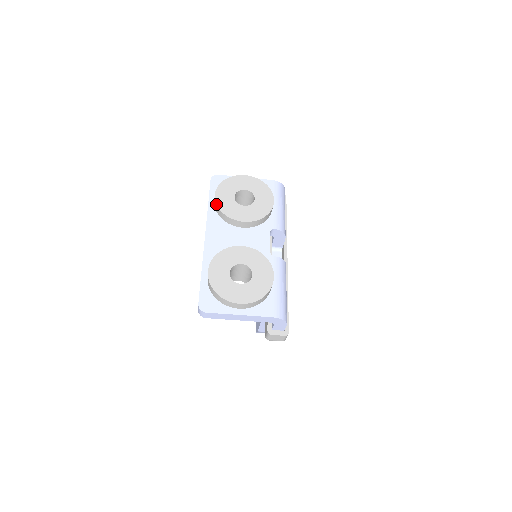
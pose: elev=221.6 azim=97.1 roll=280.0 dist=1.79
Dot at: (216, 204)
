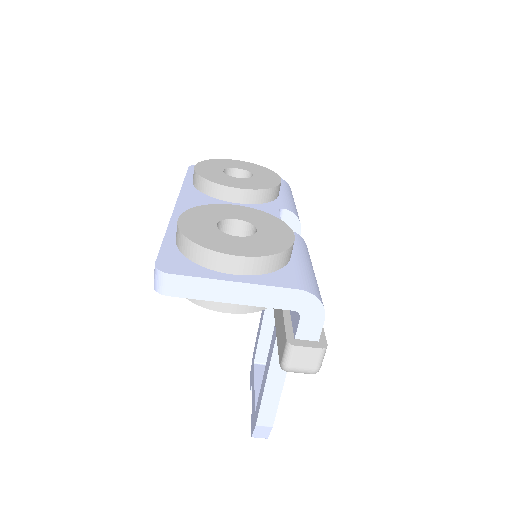
Dot at: (196, 172)
